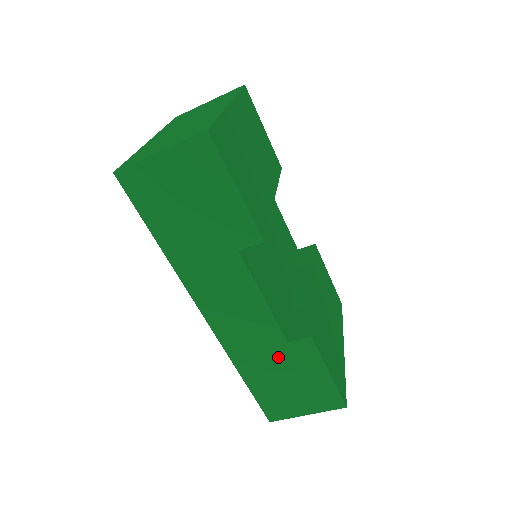
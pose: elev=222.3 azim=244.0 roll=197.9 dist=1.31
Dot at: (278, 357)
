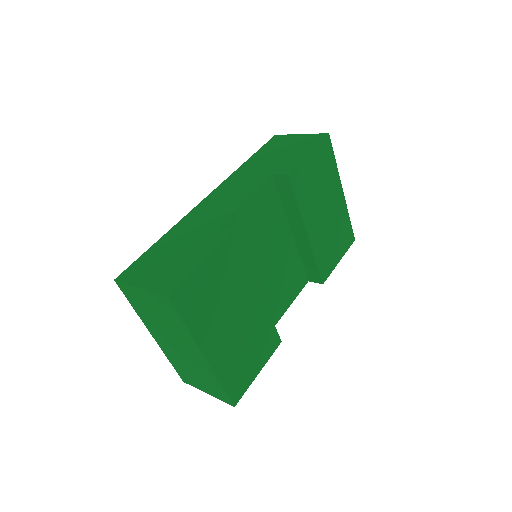
Dot at: occluded
